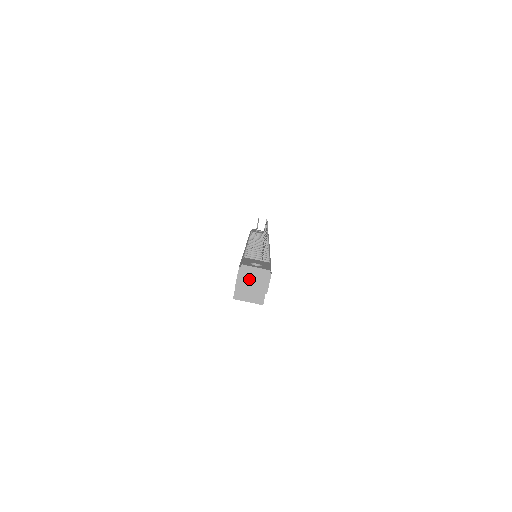
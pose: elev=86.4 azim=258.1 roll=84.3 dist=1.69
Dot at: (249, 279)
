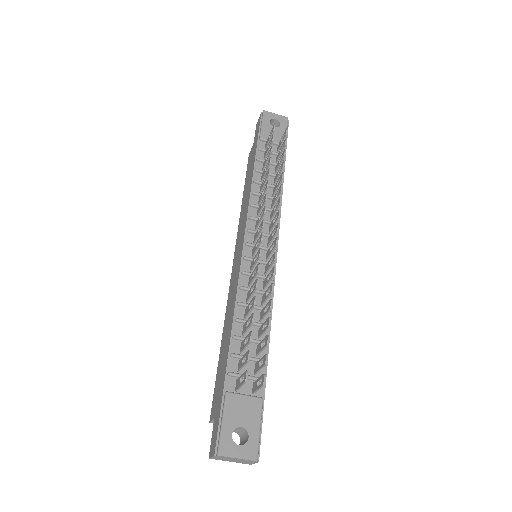
Dot at: (228, 459)
